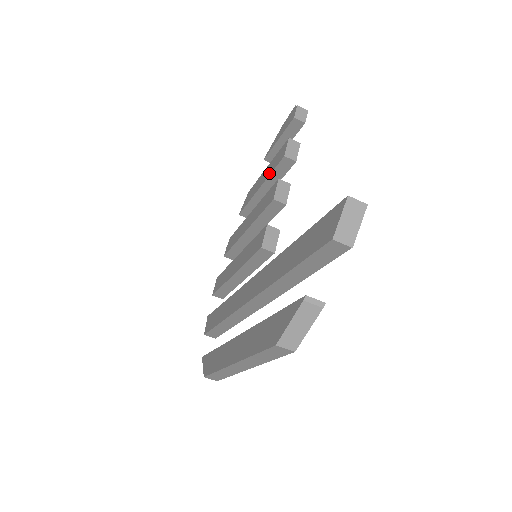
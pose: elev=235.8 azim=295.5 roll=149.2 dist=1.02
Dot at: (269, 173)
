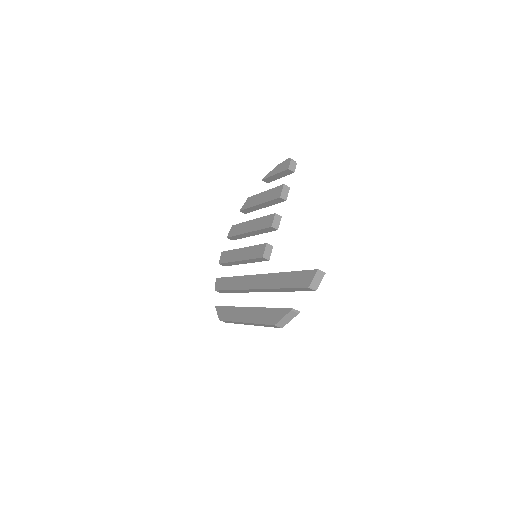
Dot at: (267, 200)
